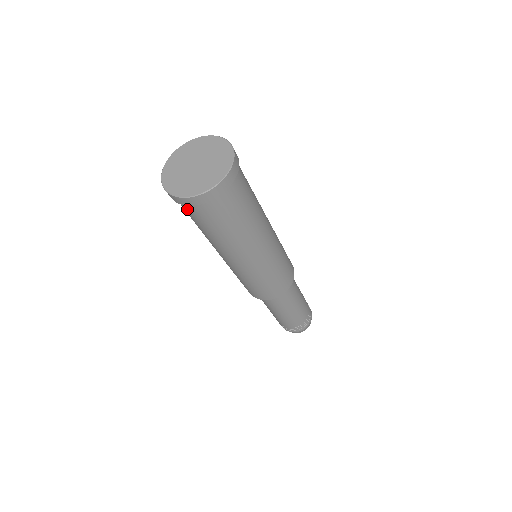
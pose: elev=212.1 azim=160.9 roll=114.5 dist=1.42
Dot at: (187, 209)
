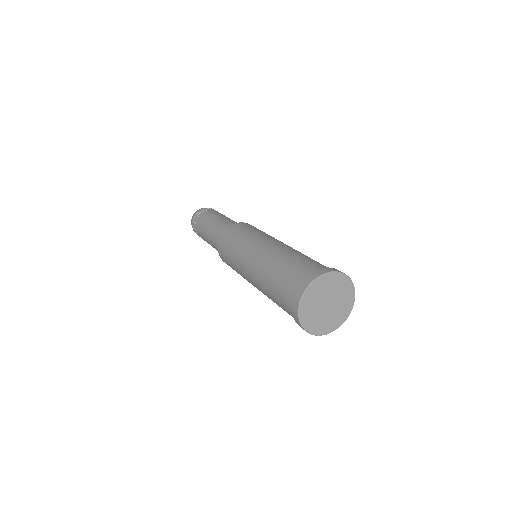
Dot at: occluded
